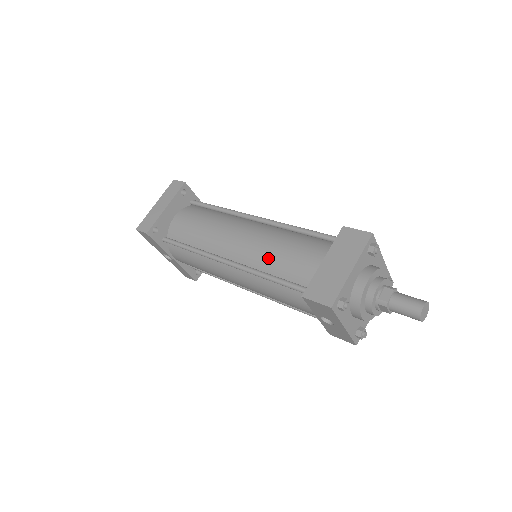
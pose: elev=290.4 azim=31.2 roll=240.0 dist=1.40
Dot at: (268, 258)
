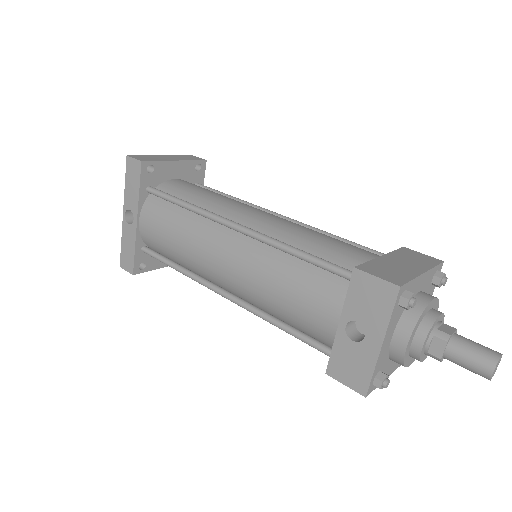
Dot at: (299, 236)
